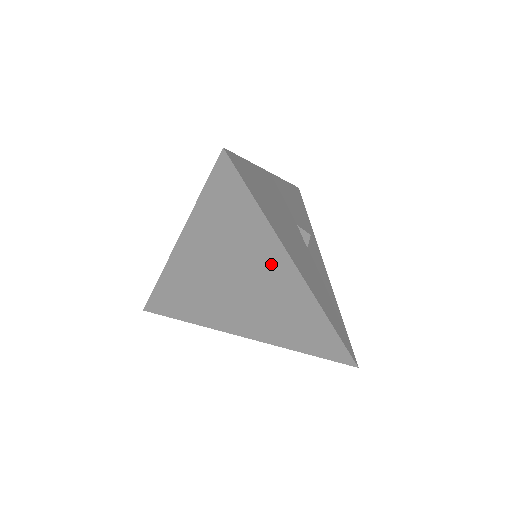
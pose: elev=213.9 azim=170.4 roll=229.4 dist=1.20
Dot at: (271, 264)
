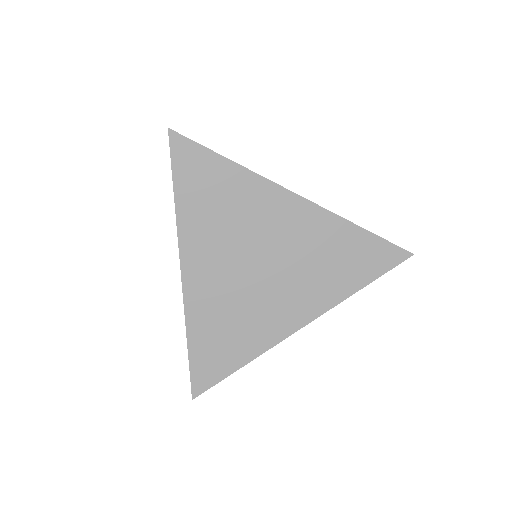
Dot at: (272, 209)
